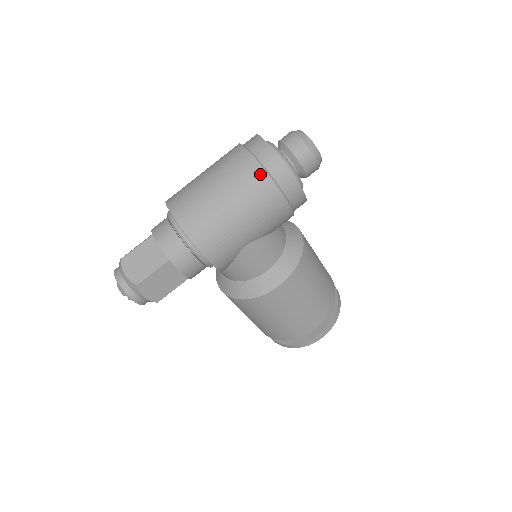
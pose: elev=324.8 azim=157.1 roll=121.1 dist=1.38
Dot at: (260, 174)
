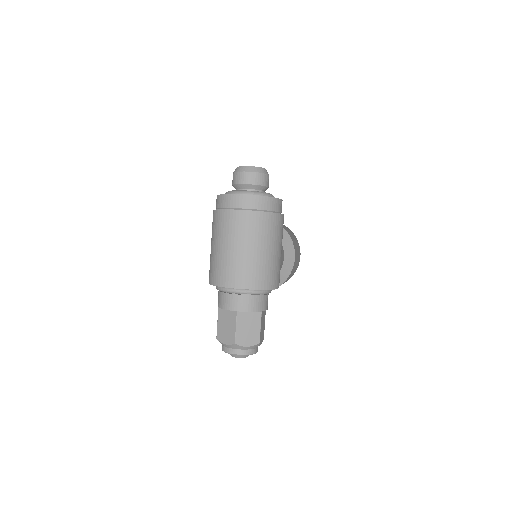
Dot at: (270, 217)
